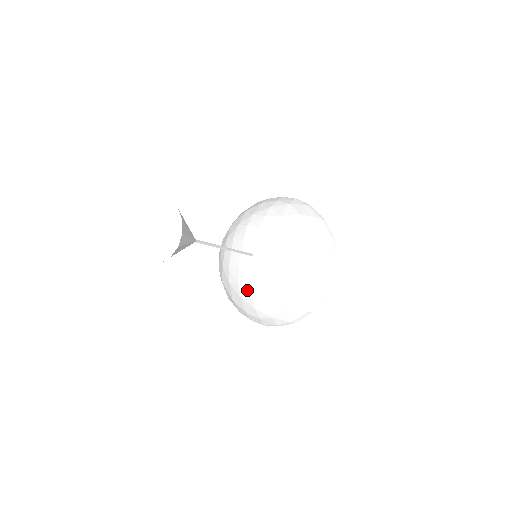
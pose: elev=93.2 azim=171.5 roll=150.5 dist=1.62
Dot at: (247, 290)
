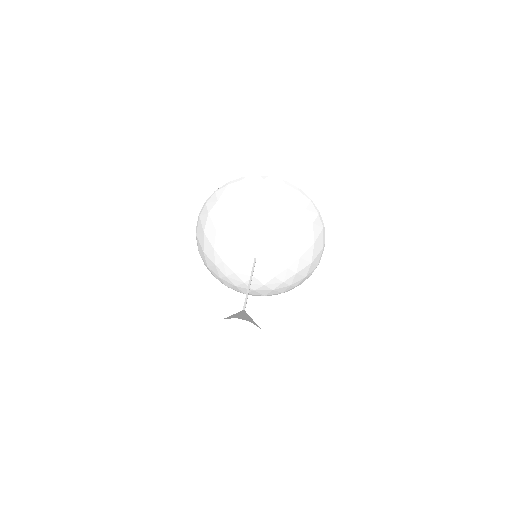
Dot at: (274, 282)
